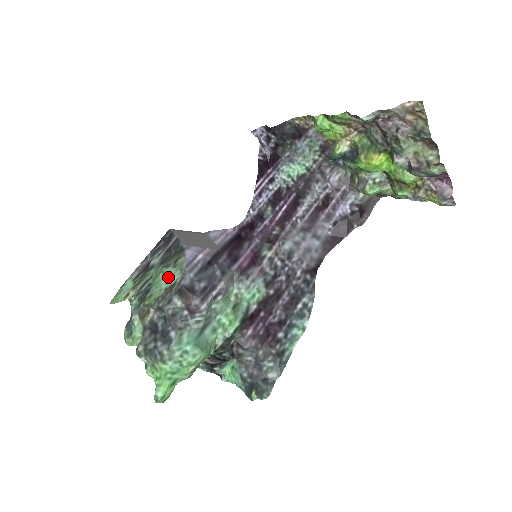
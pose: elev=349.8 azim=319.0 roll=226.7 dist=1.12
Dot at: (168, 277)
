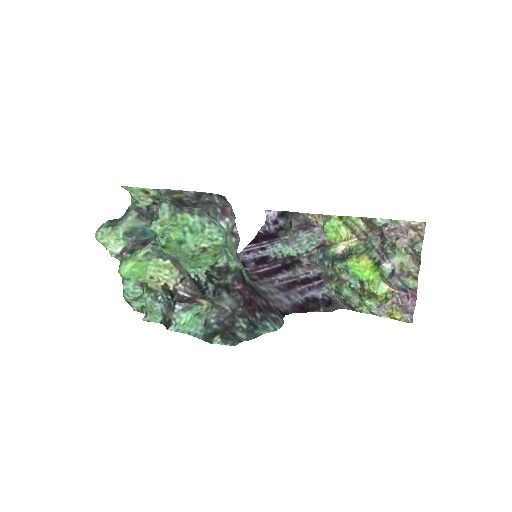
Dot at: occluded
